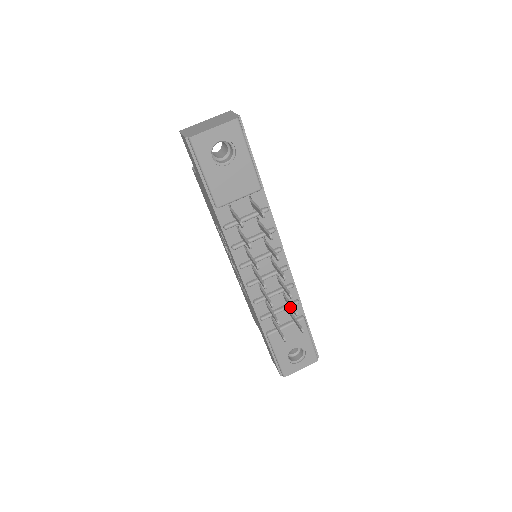
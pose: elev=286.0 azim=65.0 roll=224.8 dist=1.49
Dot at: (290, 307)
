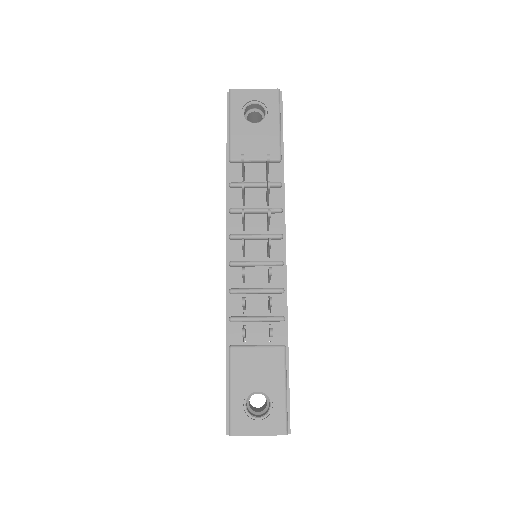
Dot at: occluded
